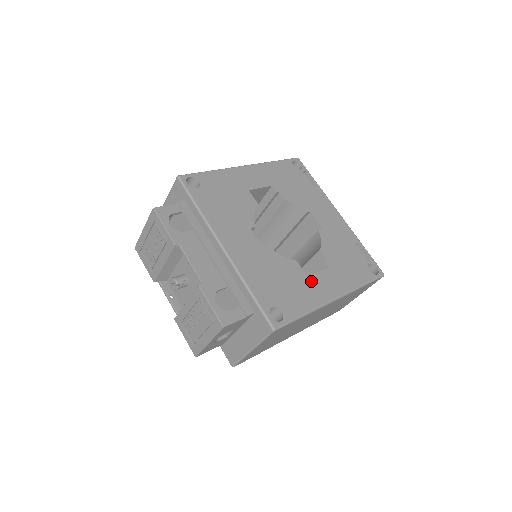
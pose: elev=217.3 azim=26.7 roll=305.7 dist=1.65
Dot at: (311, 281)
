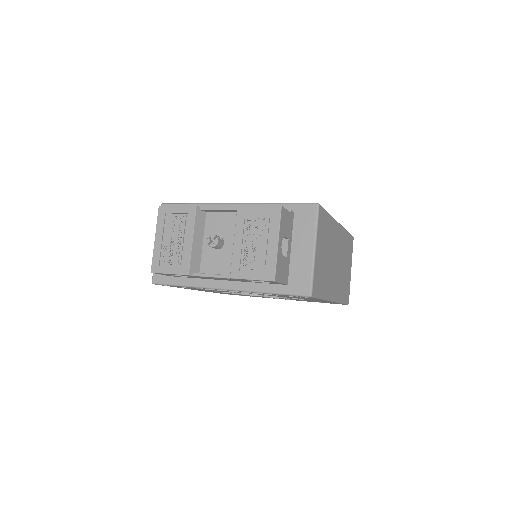
Dot at: occluded
